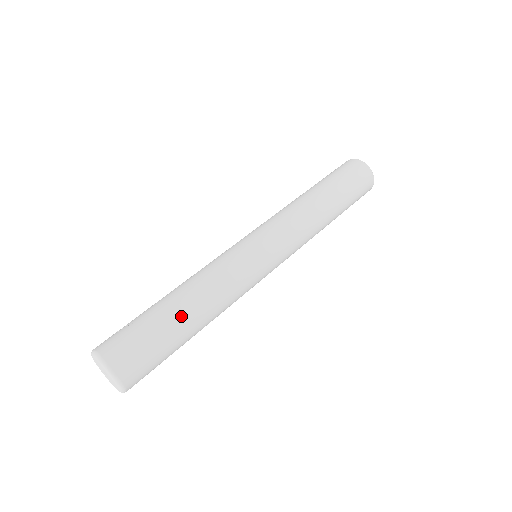
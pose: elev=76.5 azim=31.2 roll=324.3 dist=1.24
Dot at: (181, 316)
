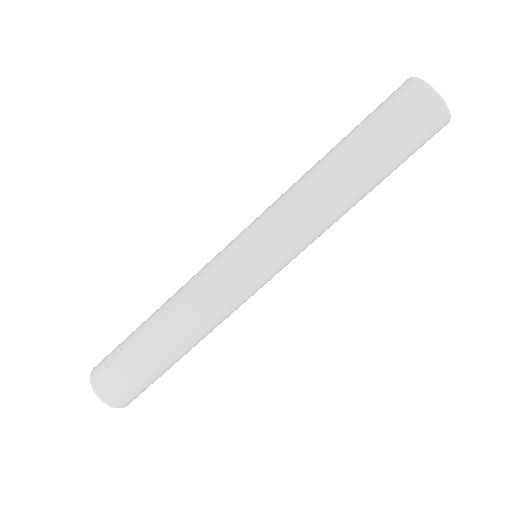
Dot at: (170, 355)
